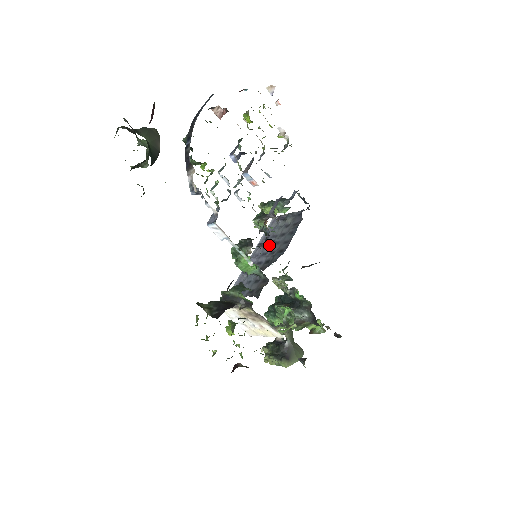
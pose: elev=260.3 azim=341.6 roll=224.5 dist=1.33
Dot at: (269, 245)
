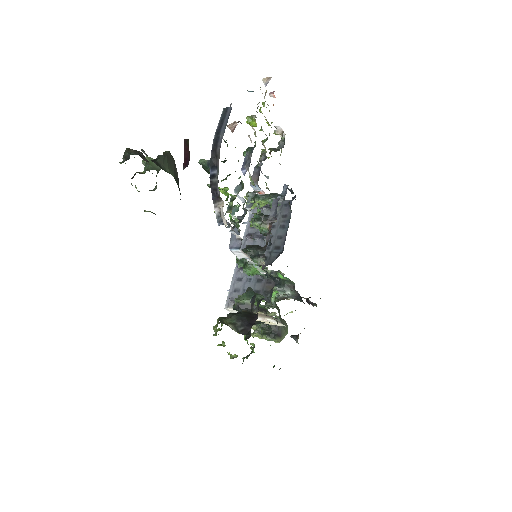
Dot at: (260, 237)
